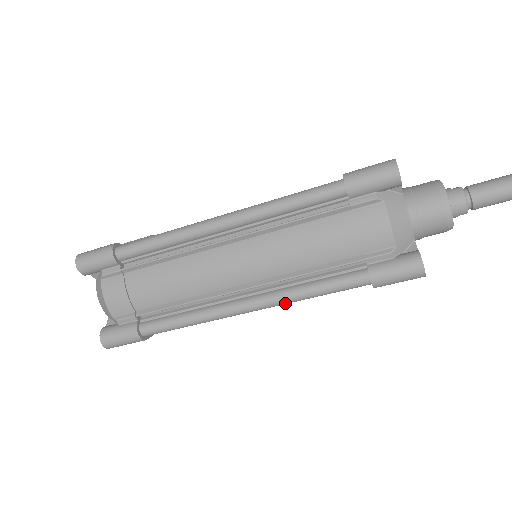
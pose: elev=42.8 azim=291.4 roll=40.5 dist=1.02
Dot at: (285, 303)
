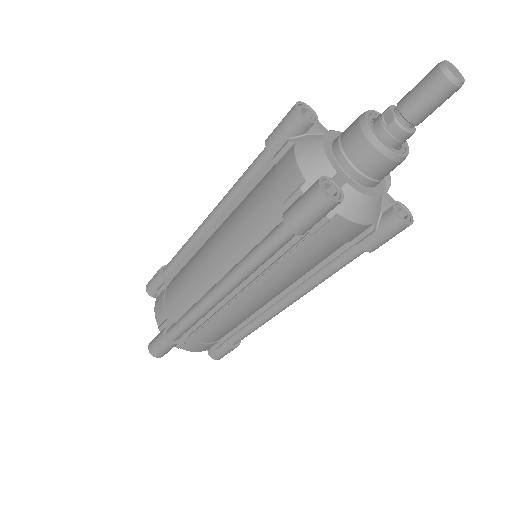
Dot at: (314, 287)
